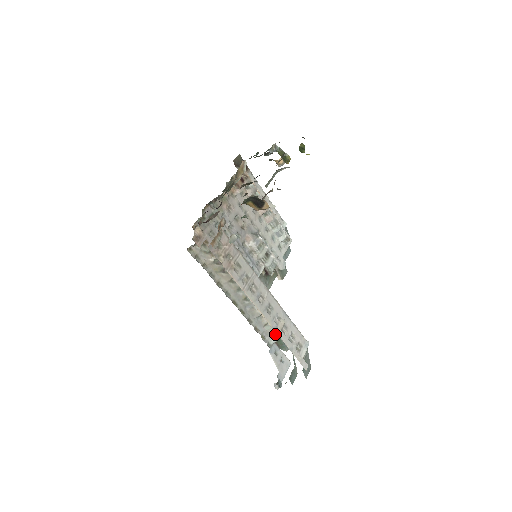
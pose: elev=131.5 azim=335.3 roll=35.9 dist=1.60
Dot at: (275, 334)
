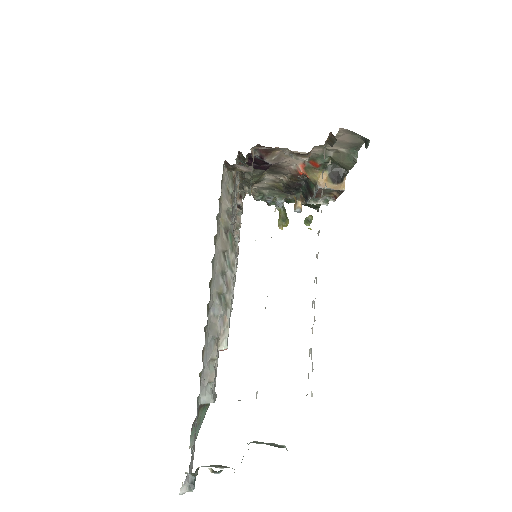
Dot at: (210, 389)
